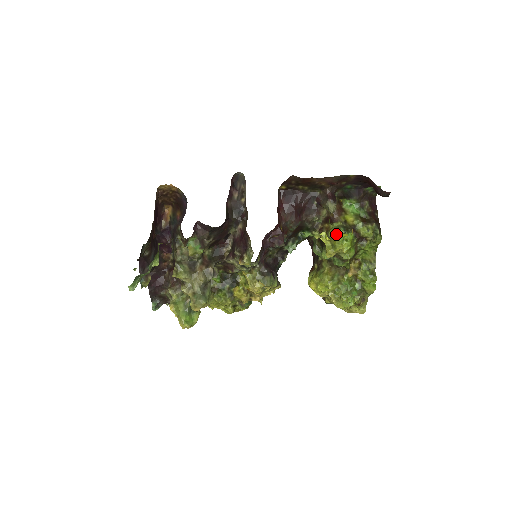
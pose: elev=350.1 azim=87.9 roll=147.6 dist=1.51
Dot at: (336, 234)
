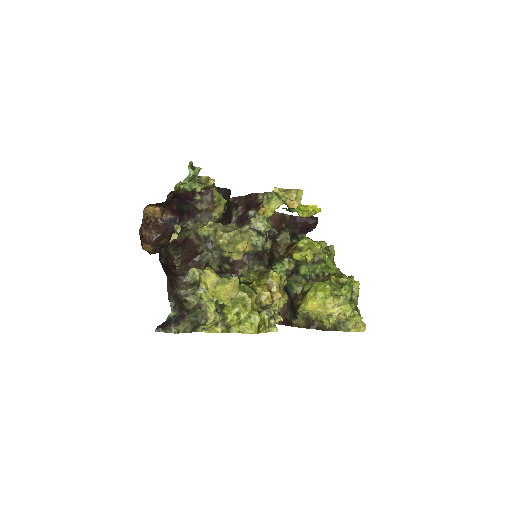
Dot at: (305, 239)
